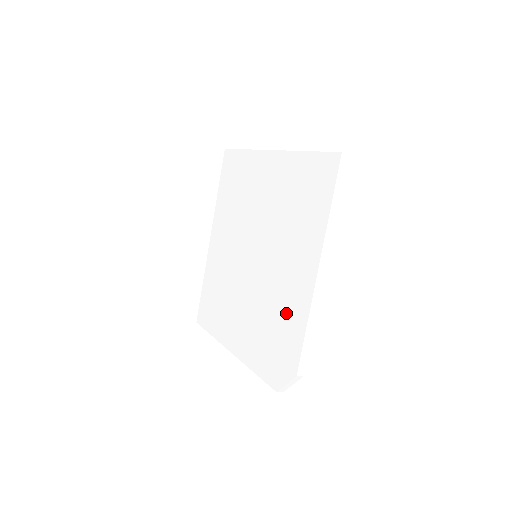
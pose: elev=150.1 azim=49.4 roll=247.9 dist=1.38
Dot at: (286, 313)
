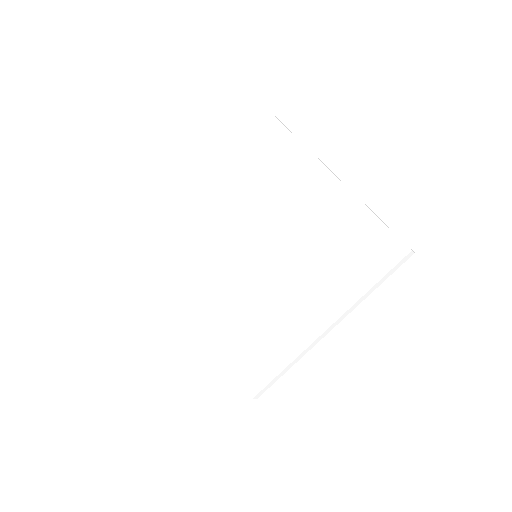
Dot at: (268, 339)
